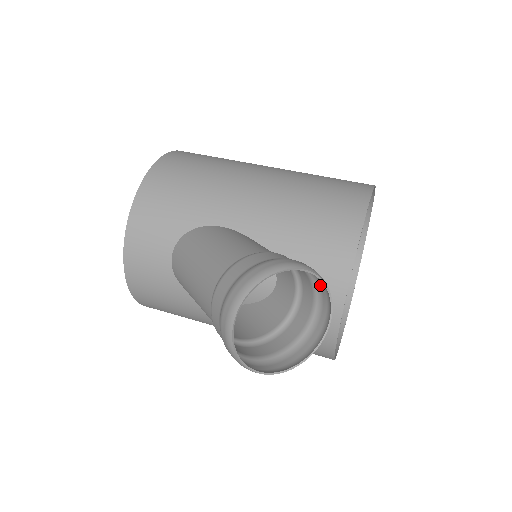
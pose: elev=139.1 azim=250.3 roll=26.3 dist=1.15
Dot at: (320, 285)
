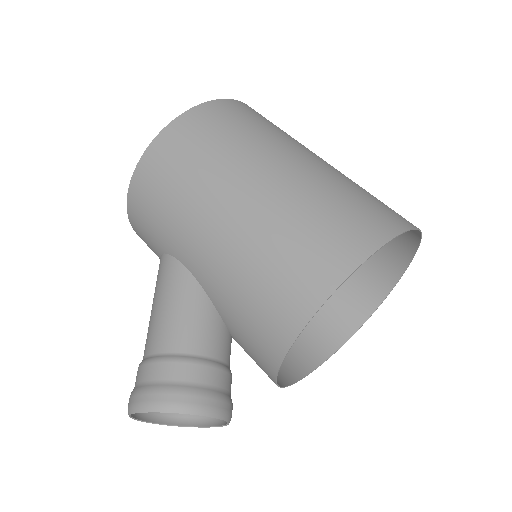
Dot at: (217, 400)
